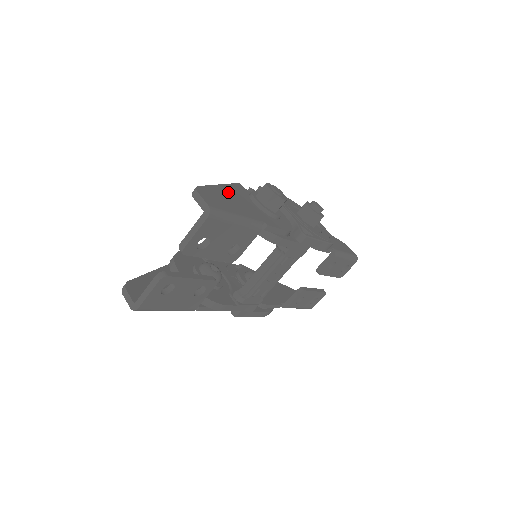
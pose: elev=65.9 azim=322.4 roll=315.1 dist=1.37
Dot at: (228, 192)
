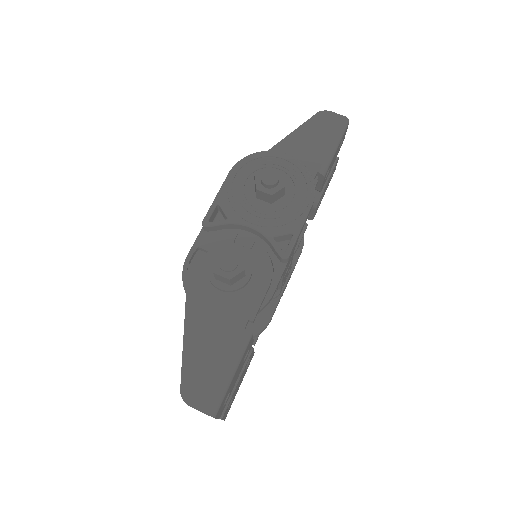
Dot at: (197, 329)
